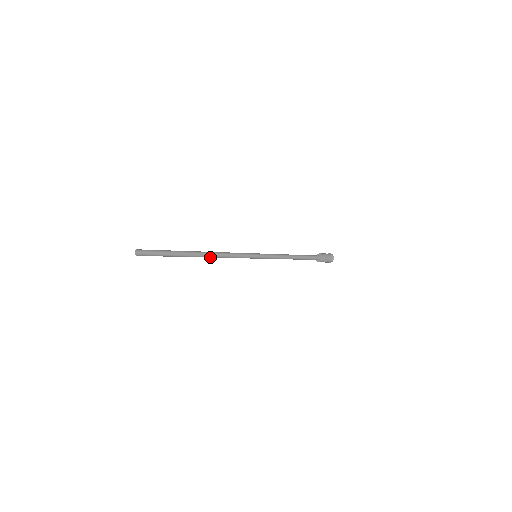
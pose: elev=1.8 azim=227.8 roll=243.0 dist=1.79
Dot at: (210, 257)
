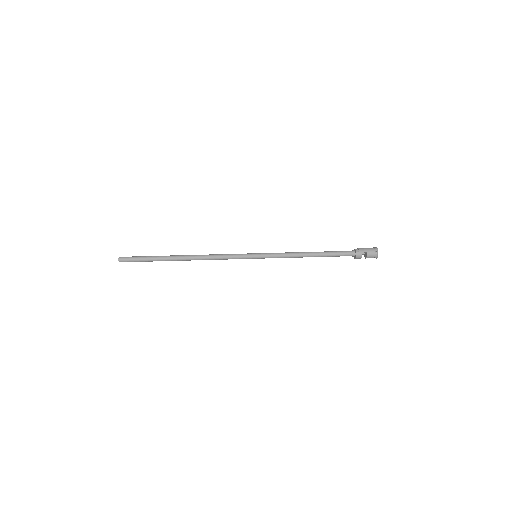
Dot at: (197, 259)
